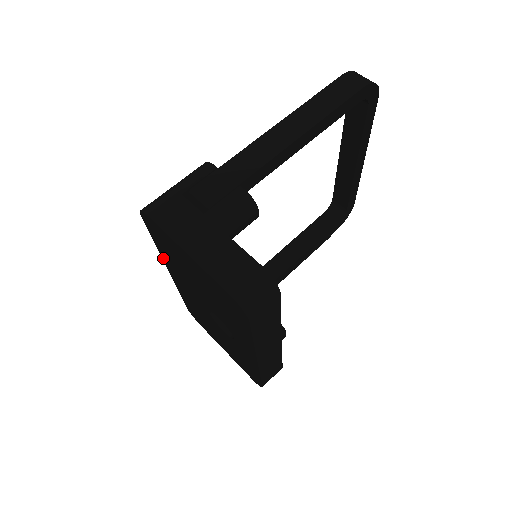
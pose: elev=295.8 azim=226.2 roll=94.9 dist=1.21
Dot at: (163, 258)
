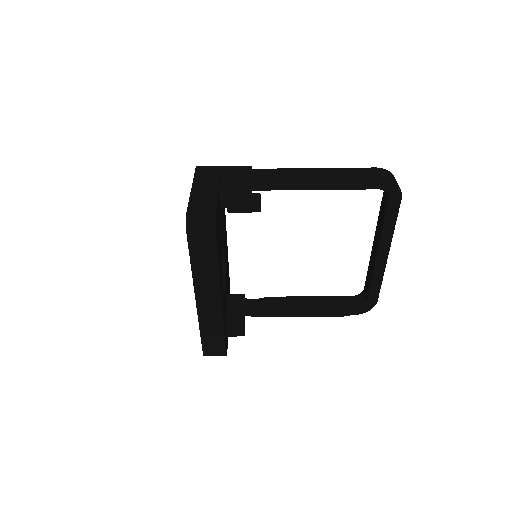
Dot at: occluded
